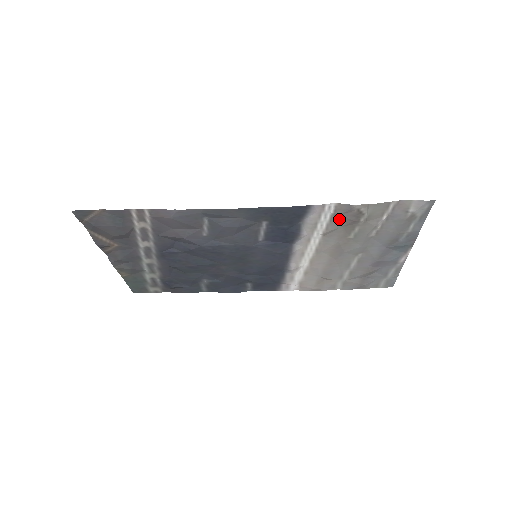
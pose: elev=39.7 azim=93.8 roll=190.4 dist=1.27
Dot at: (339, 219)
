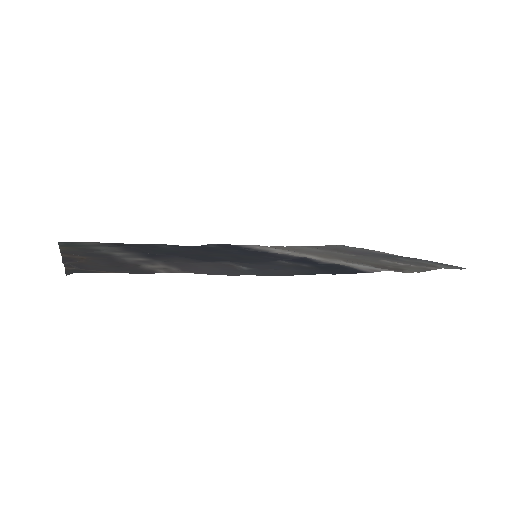
Dot at: (376, 267)
